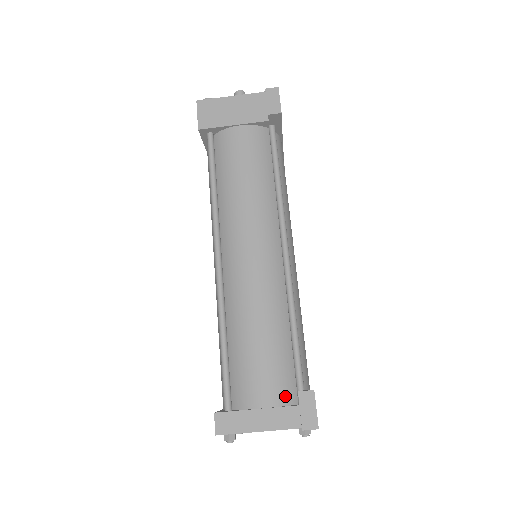
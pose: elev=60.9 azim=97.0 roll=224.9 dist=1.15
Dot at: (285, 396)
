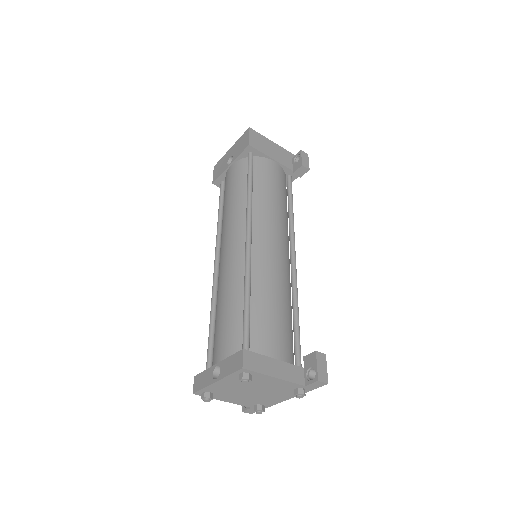
Dot at: (291, 359)
